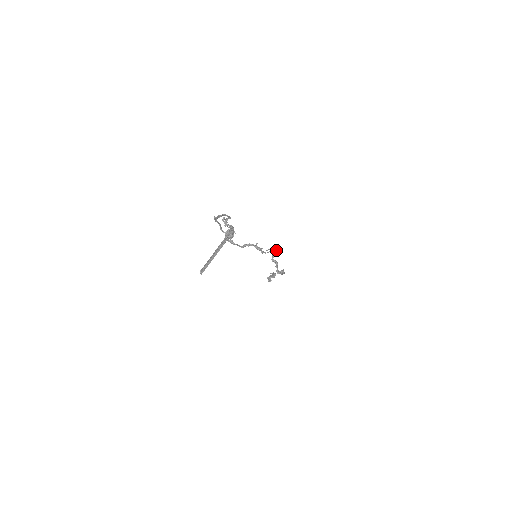
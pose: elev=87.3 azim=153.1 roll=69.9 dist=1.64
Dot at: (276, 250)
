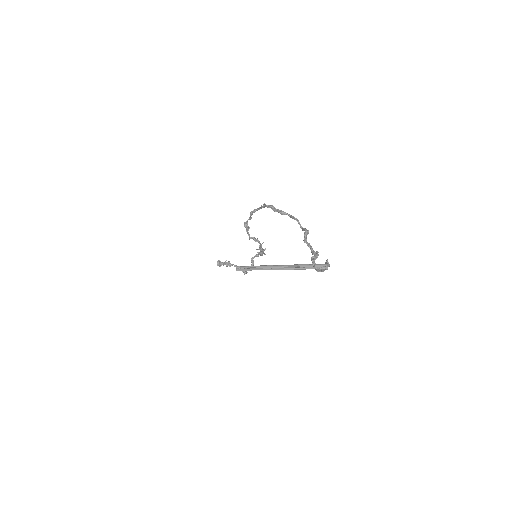
Dot at: (263, 253)
